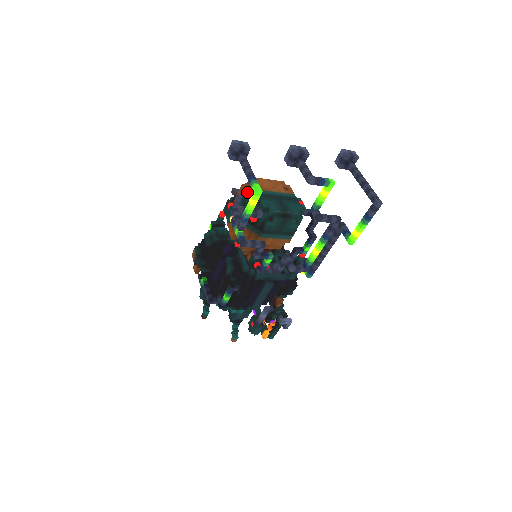
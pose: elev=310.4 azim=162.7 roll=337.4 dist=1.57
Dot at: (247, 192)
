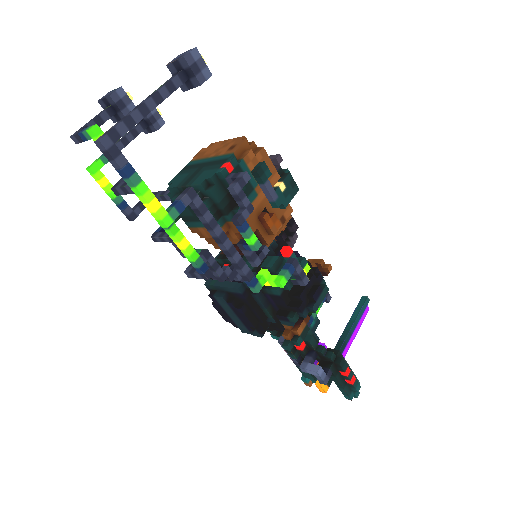
Dot at: occluded
